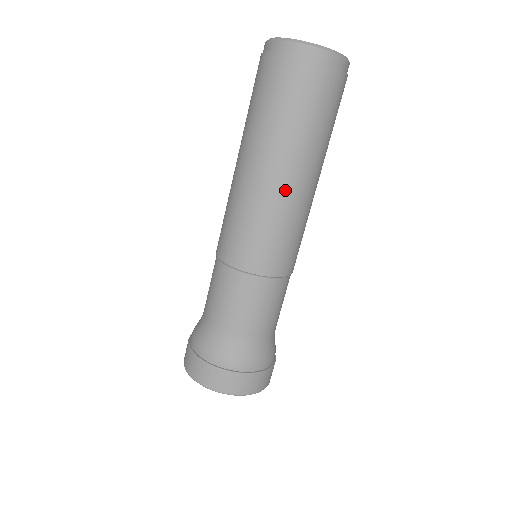
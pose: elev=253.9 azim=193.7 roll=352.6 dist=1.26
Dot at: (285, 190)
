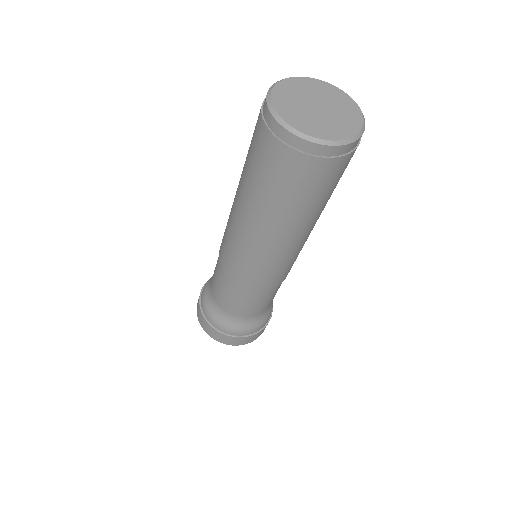
Dot at: (300, 241)
